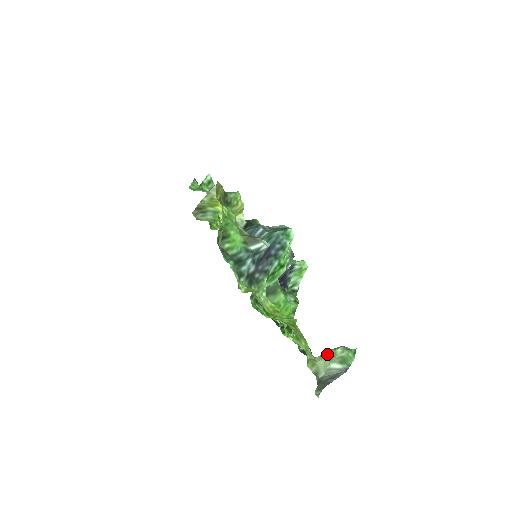
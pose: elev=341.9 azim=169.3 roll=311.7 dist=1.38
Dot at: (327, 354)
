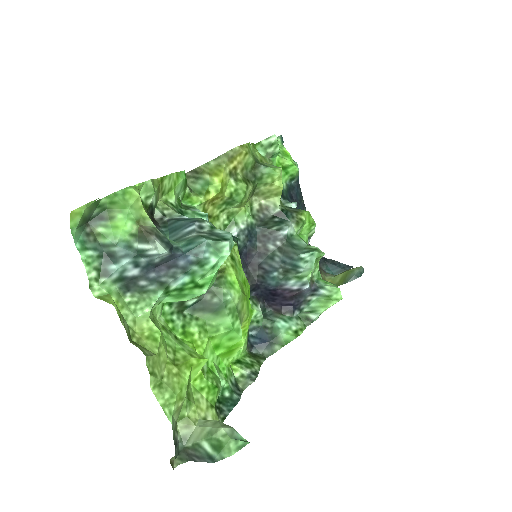
Dot at: (210, 425)
